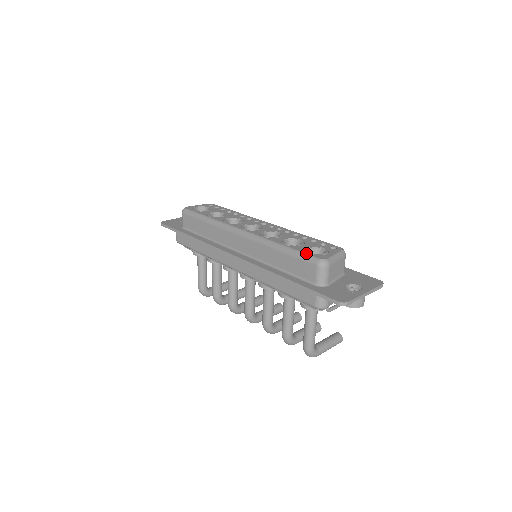
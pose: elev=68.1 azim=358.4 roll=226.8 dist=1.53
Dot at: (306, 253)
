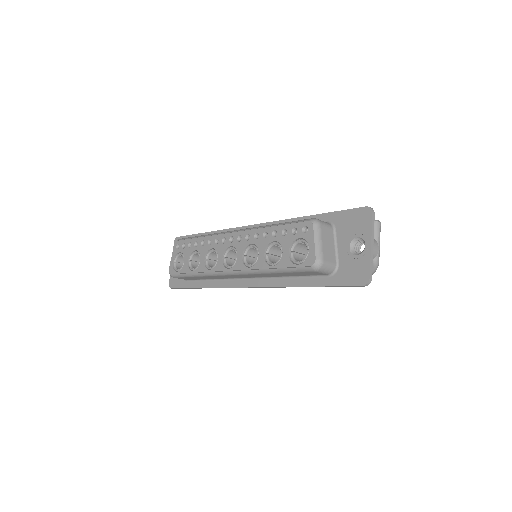
Dot at: (295, 266)
